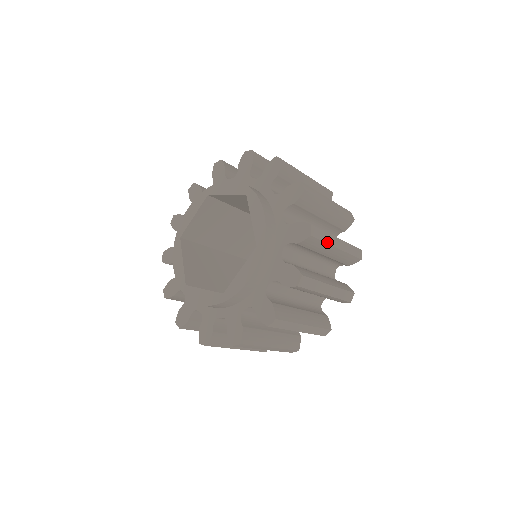
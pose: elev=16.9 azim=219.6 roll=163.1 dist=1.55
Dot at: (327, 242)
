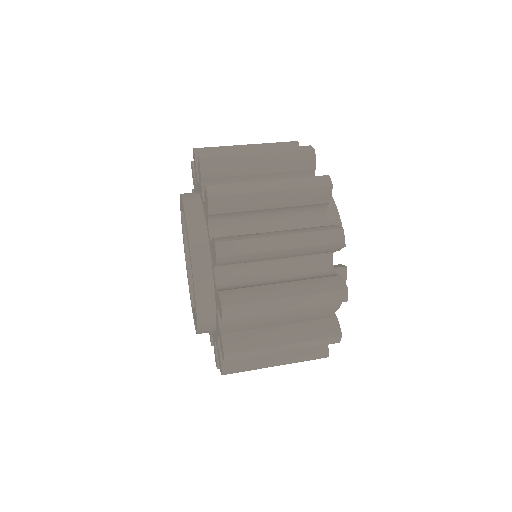
Dot at: (255, 251)
